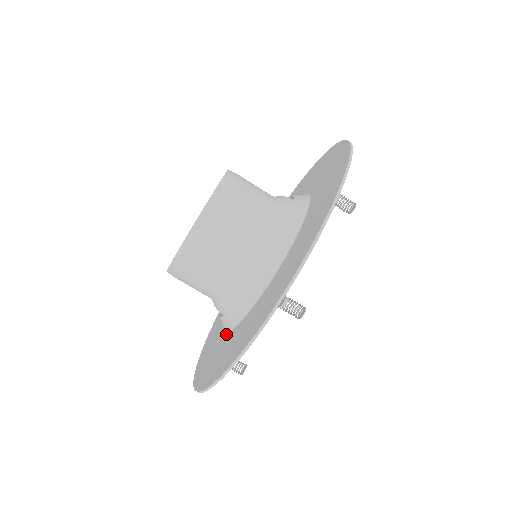
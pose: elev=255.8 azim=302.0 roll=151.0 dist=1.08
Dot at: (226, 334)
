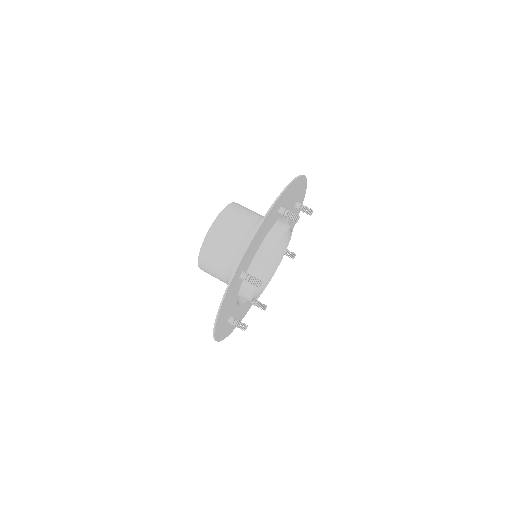
Dot at: occluded
